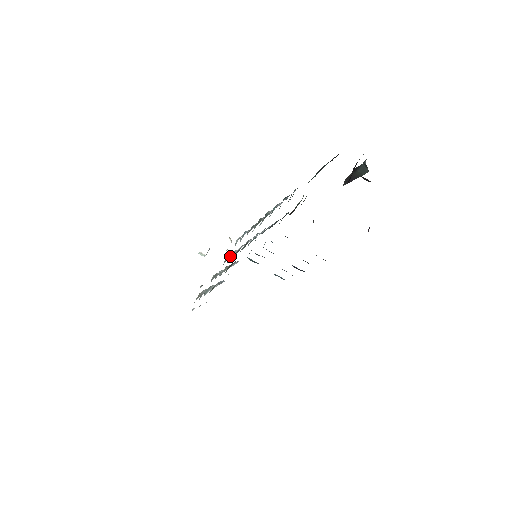
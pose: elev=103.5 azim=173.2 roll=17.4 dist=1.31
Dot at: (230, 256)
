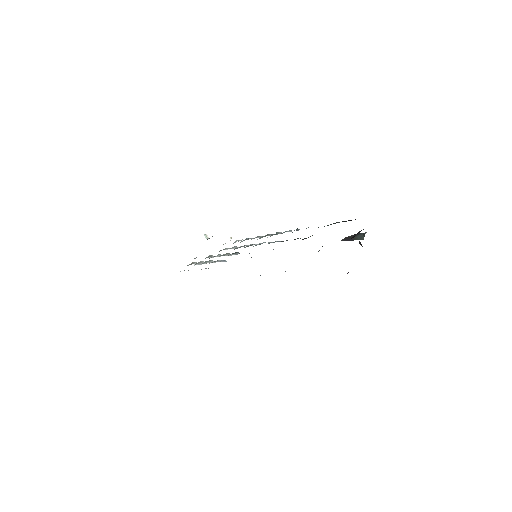
Dot at: (225, 249)
